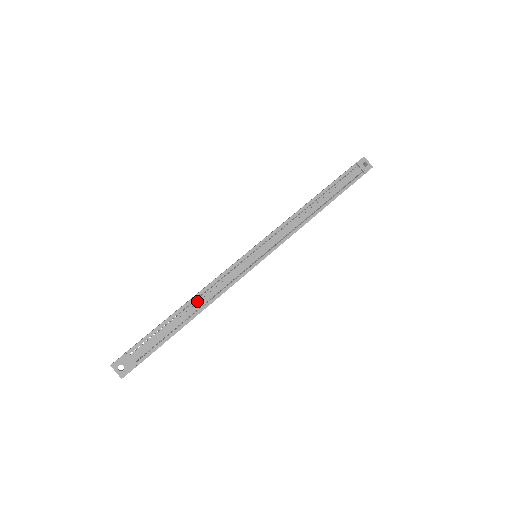
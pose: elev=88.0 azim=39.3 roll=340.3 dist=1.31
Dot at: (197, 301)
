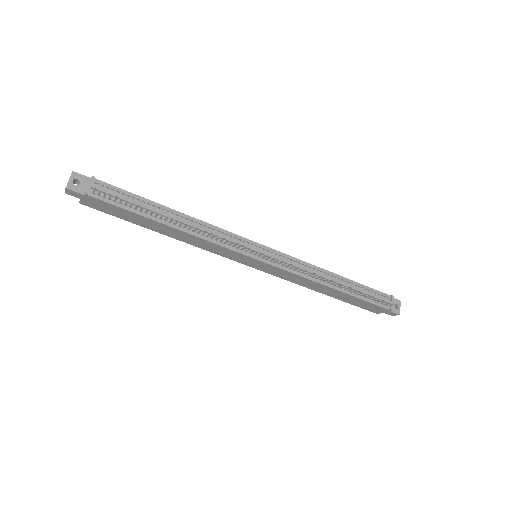
Dot at: (184, 219)
